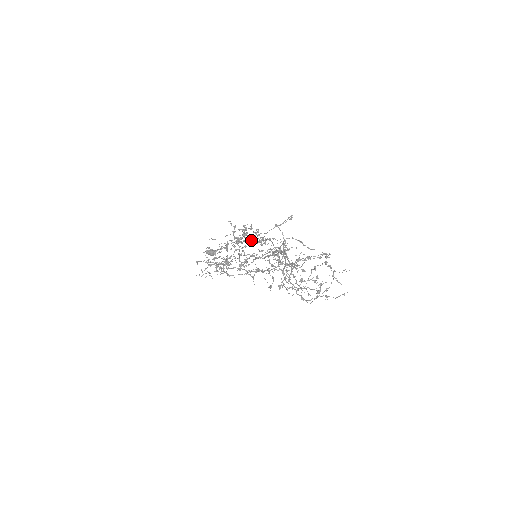
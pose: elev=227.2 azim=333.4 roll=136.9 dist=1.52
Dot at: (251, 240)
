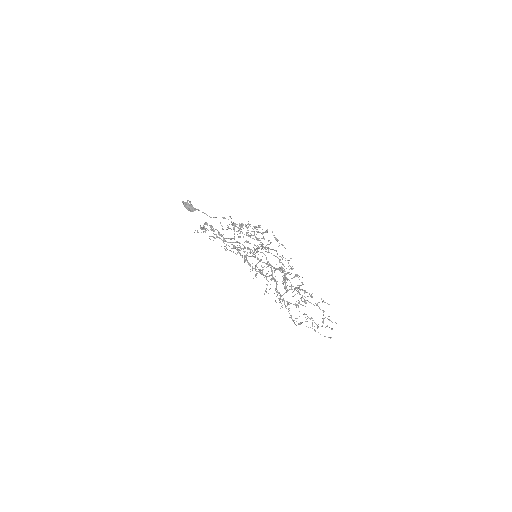
Dot at: occluded
